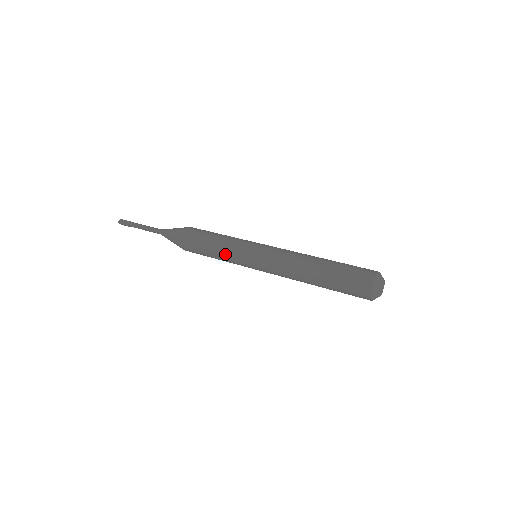
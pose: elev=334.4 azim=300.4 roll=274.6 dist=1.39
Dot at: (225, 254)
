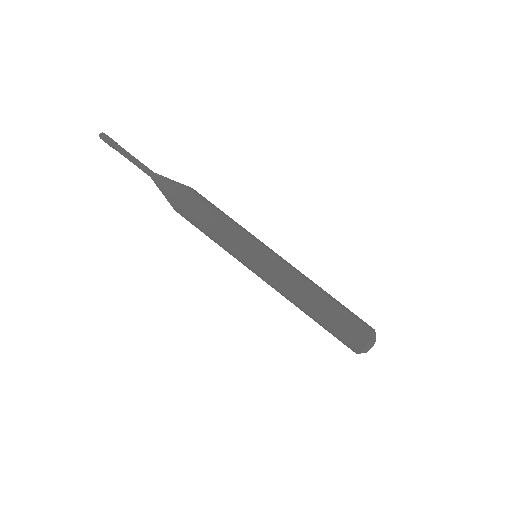
Dot at: occluded
